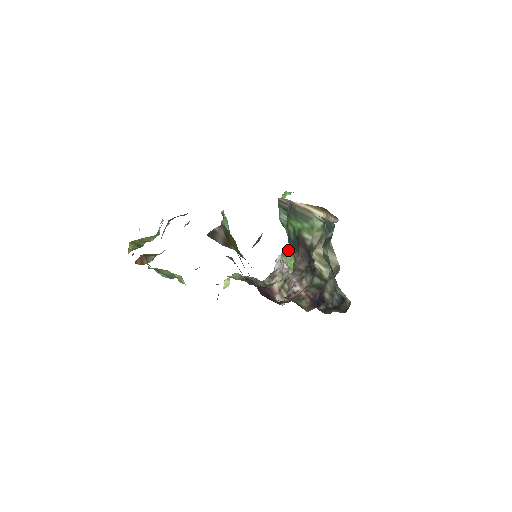
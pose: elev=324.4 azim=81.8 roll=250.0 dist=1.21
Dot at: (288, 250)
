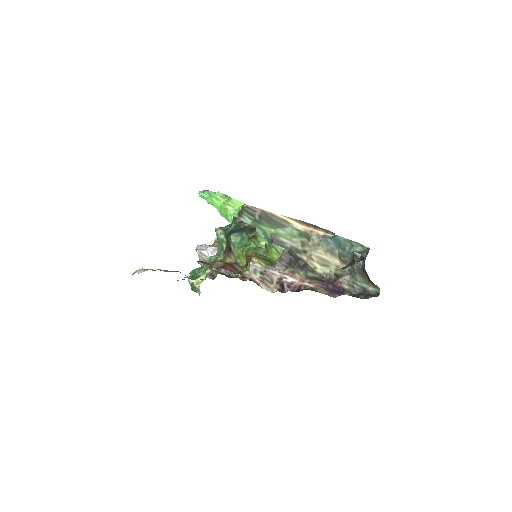
Dot at: occluded
